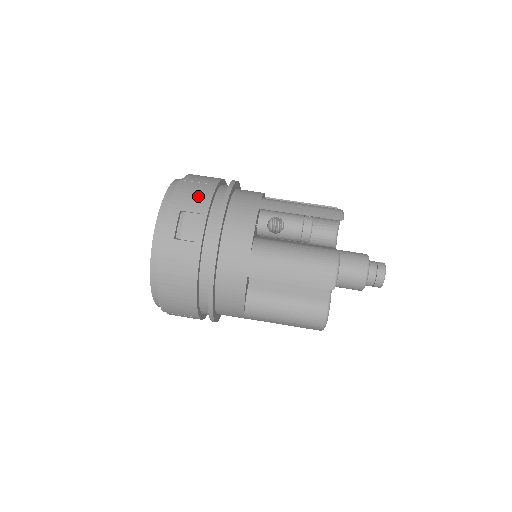
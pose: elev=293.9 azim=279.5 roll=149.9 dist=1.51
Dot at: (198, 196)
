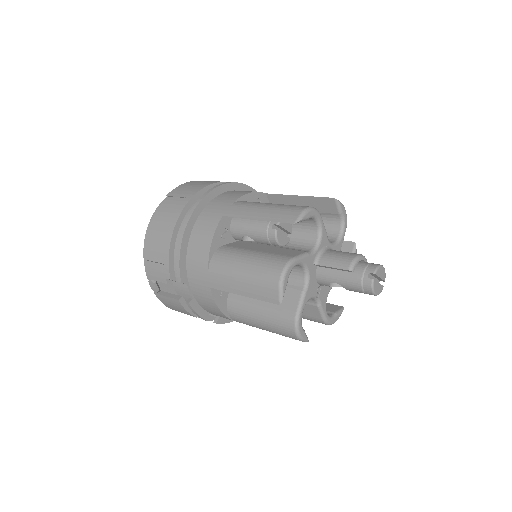
Dot at: occluded
